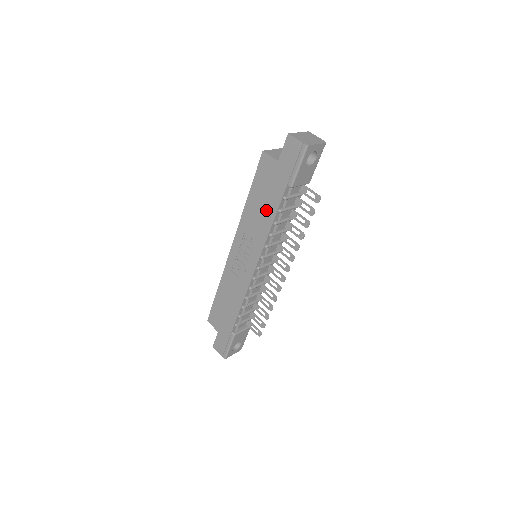
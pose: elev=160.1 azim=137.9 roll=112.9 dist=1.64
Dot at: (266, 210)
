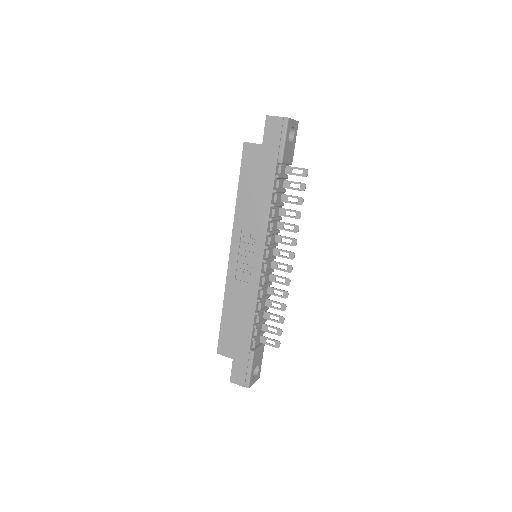
Dot at: (260, 196)
